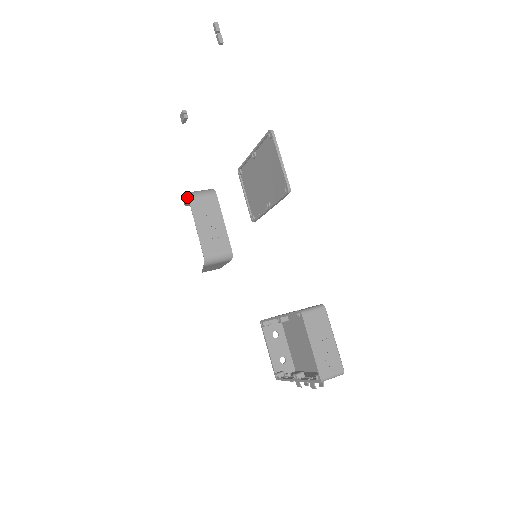
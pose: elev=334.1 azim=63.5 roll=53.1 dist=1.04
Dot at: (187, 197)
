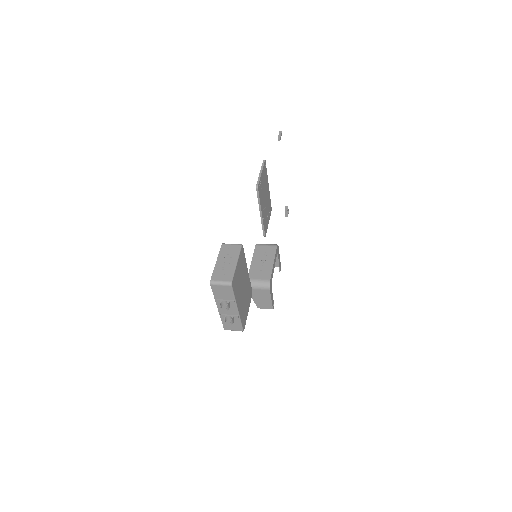
Dot at: occluded
